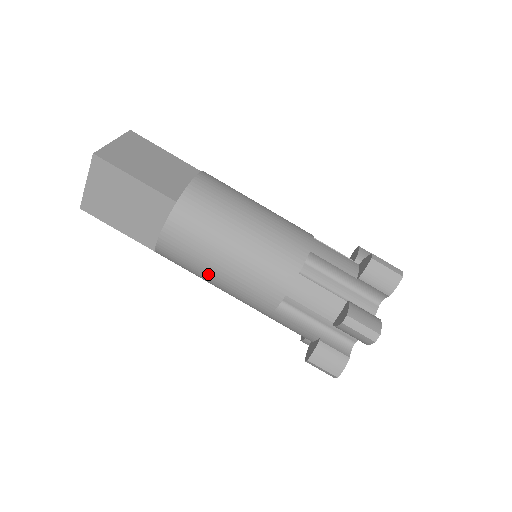
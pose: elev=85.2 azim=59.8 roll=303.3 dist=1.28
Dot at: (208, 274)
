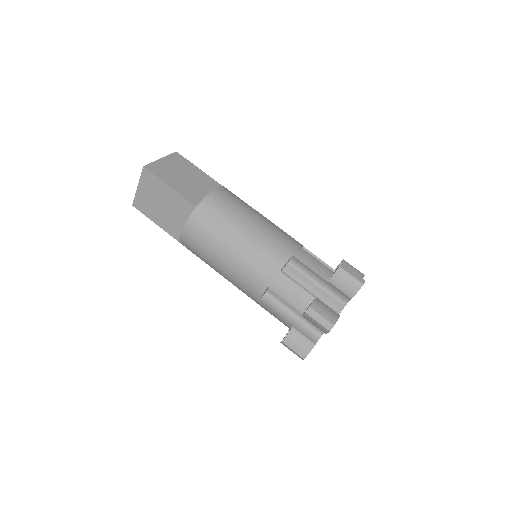
Dot at: (214, 264)
